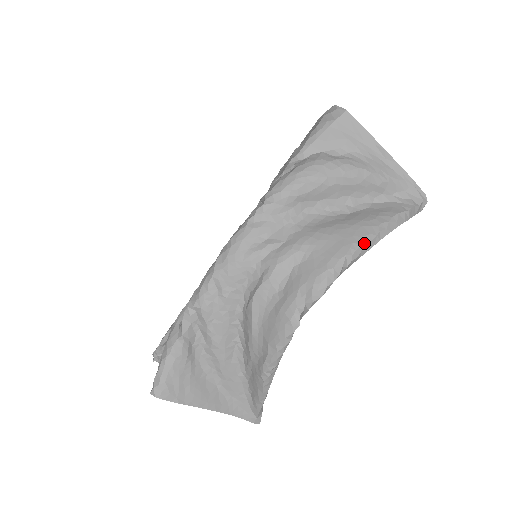
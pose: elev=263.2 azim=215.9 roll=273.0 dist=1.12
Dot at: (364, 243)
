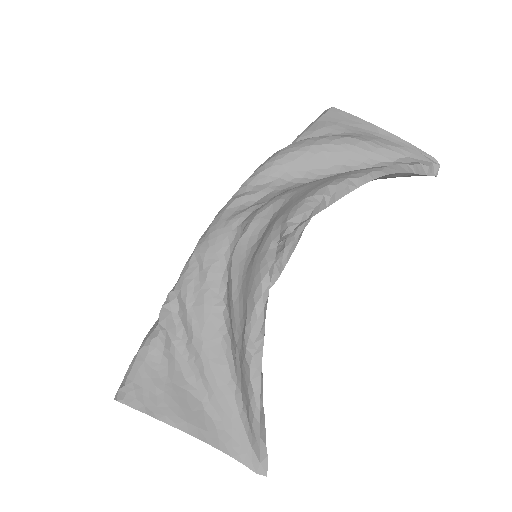
Dot at: (351, 177)
